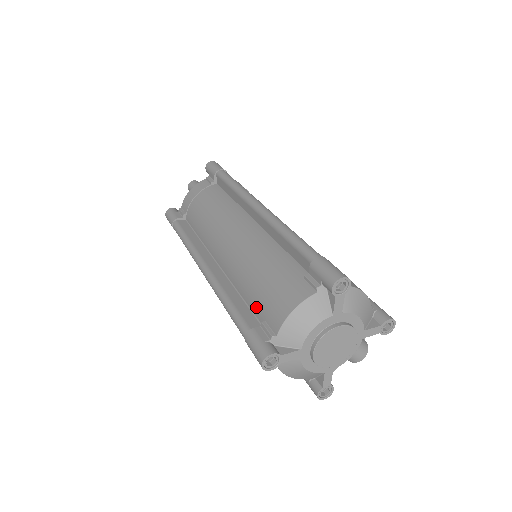
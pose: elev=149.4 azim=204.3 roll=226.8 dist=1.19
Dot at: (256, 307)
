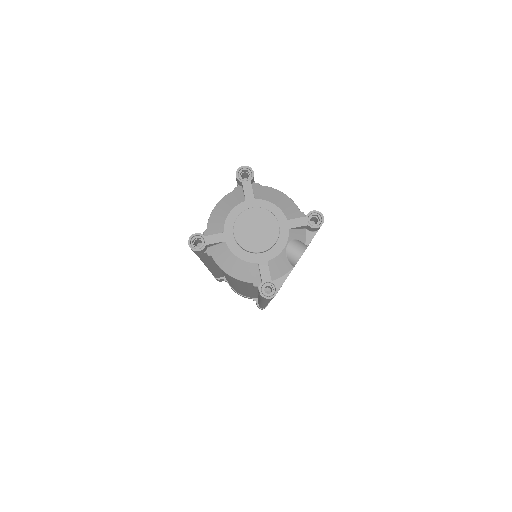
Dot at: occluded
